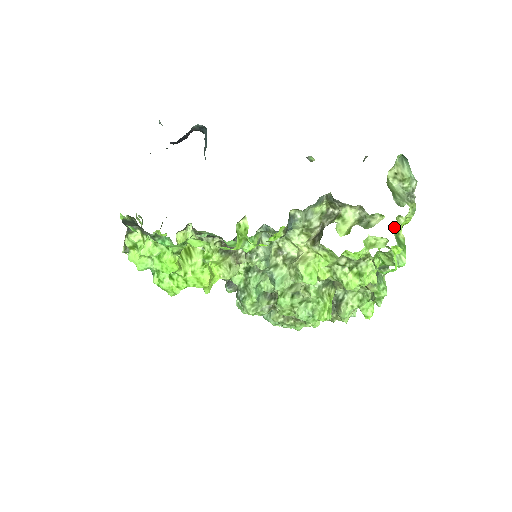
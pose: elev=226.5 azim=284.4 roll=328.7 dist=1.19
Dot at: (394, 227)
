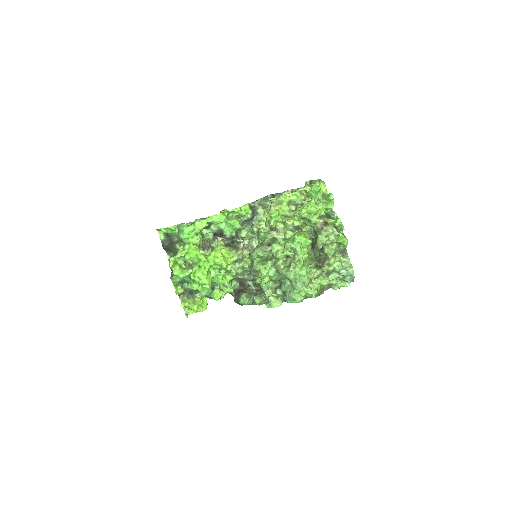
Dot at: occluded
